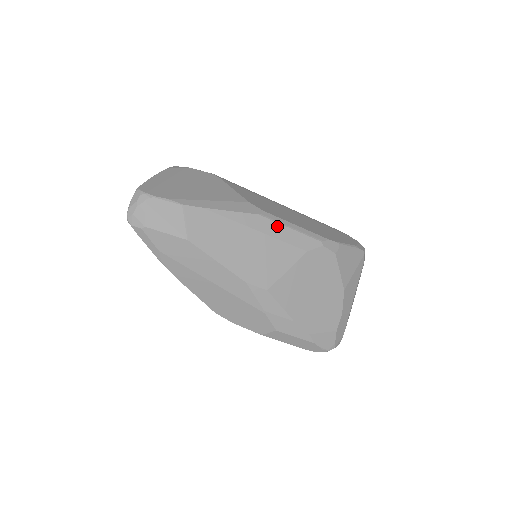
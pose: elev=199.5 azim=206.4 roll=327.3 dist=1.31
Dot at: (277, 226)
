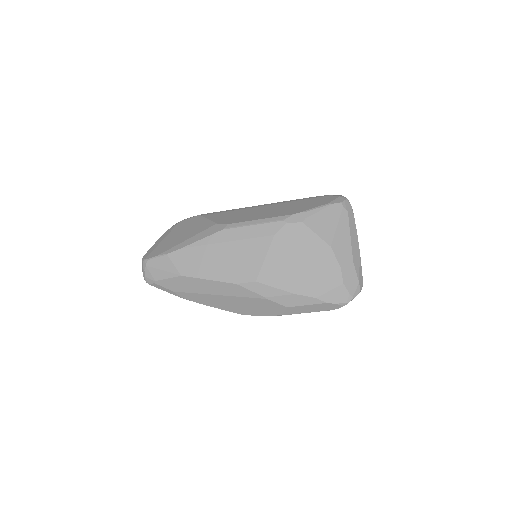
Dot at: (241, 230)
